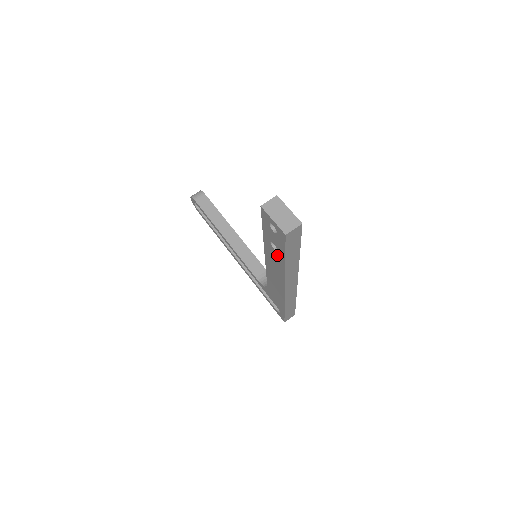
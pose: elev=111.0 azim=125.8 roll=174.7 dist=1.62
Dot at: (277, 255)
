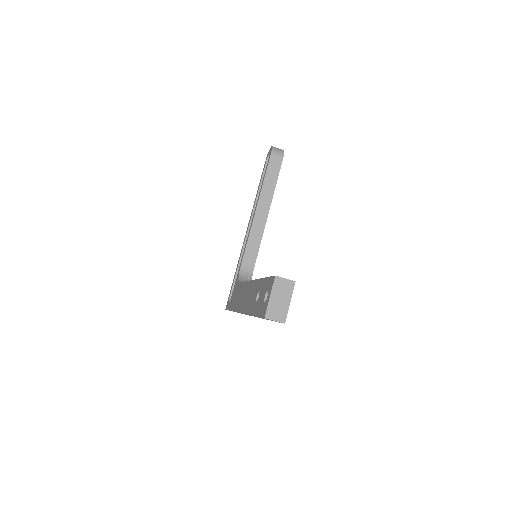
Dot at: (254, 302)
